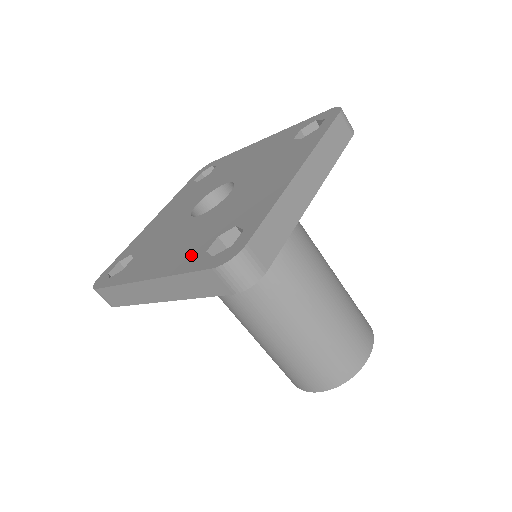
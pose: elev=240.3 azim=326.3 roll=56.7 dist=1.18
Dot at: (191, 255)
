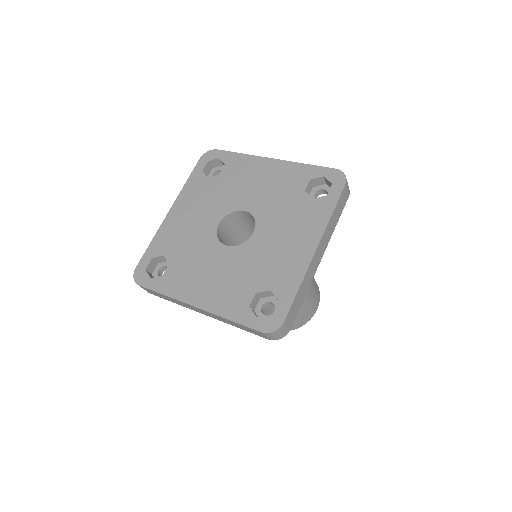
Dot at: (236, 302)
